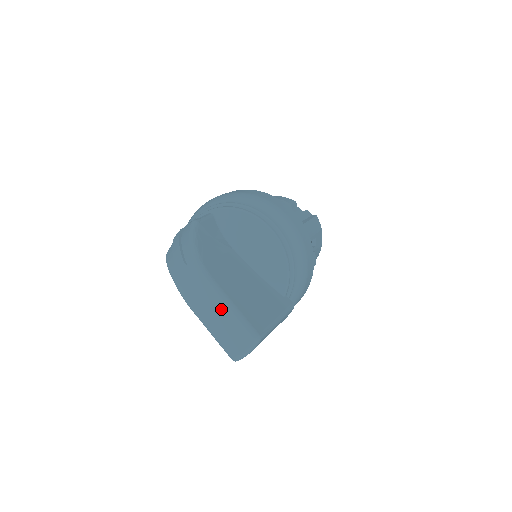
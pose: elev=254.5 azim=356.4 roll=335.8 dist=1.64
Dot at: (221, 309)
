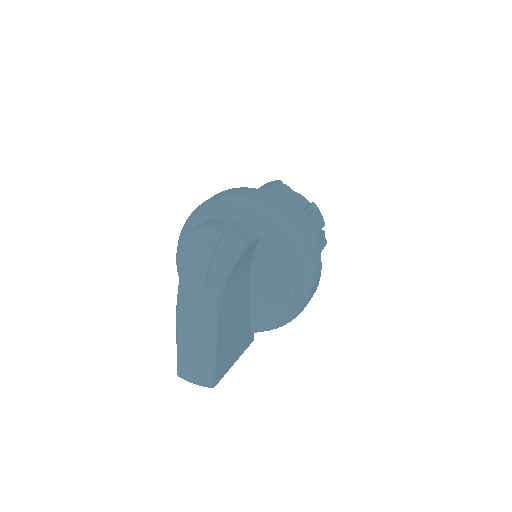
Dot at: (203, 346)
